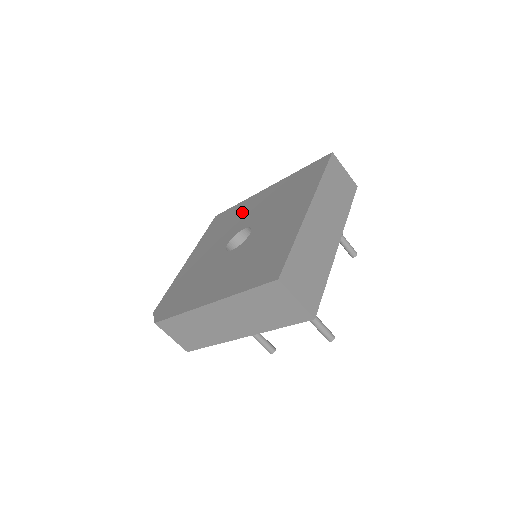
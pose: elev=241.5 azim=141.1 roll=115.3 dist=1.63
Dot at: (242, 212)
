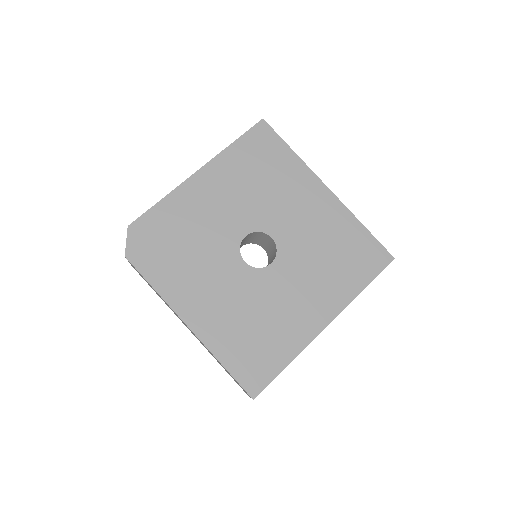
Dot at: (286, 189)
